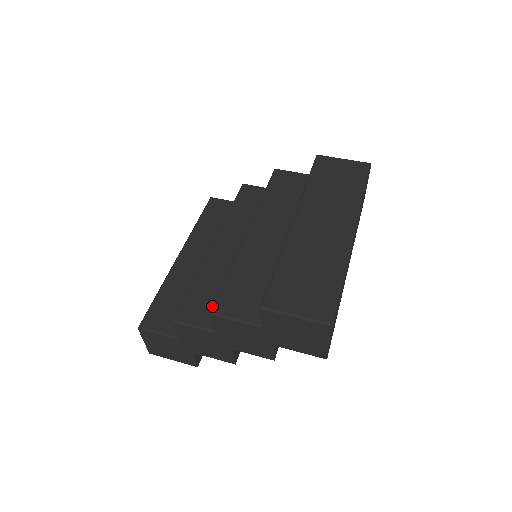
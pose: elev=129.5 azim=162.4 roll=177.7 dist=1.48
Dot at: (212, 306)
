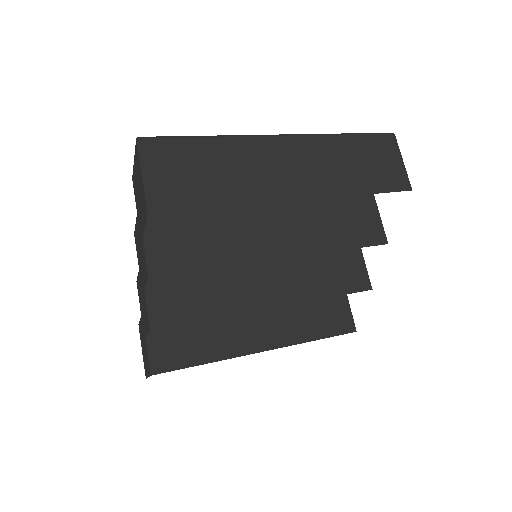
Dot at: occluded
